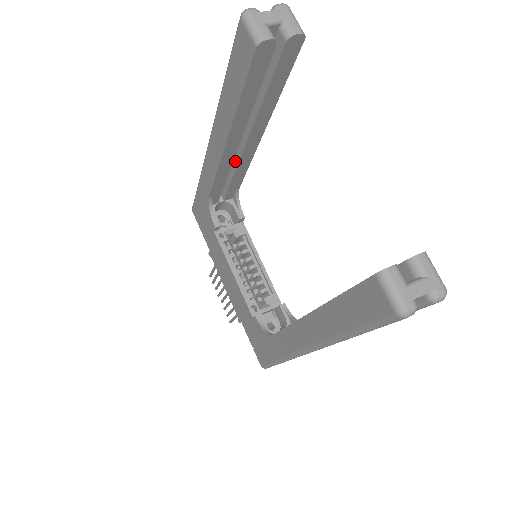
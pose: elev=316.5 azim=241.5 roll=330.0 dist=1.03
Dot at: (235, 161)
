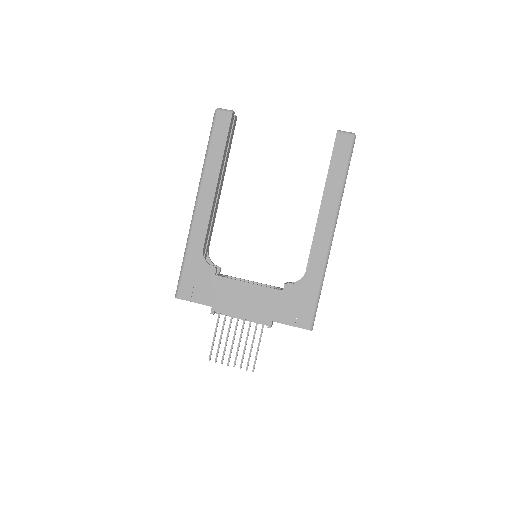
Dot at: occluded
